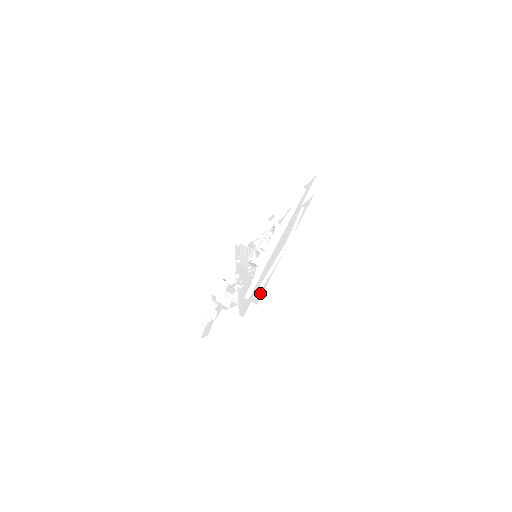
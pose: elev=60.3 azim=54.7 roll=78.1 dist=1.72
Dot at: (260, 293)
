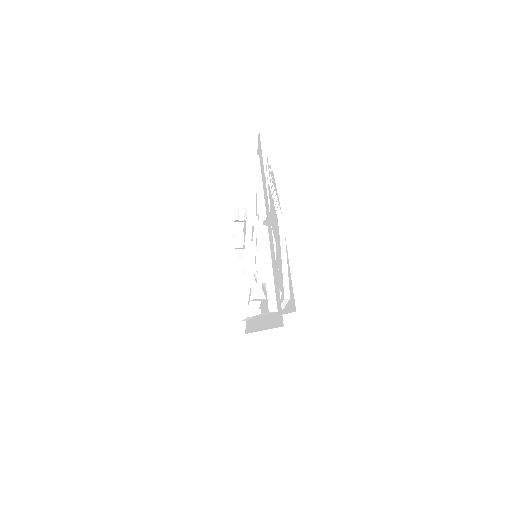
Dot at: (262, 312)
